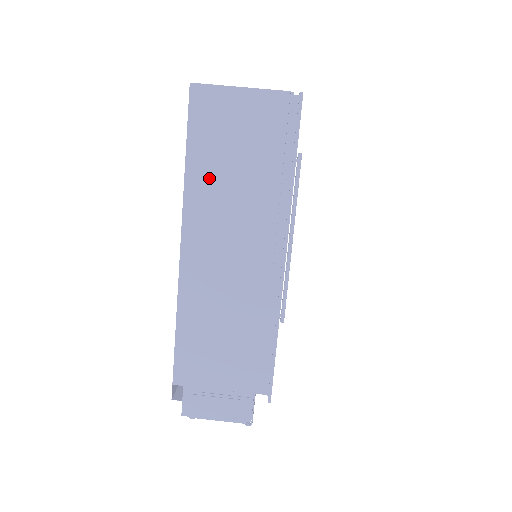
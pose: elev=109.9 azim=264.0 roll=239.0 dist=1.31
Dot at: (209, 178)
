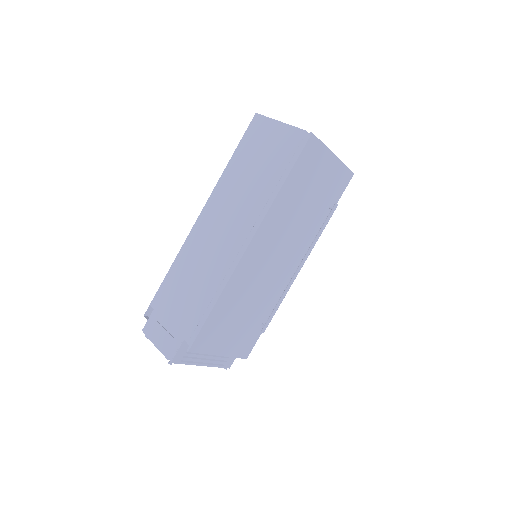
Dot at: (236, 174)
